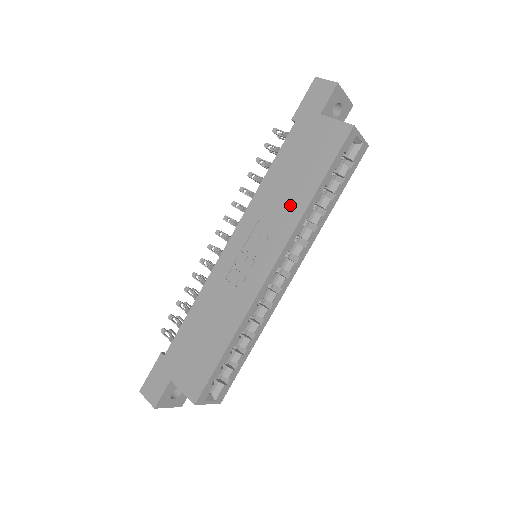
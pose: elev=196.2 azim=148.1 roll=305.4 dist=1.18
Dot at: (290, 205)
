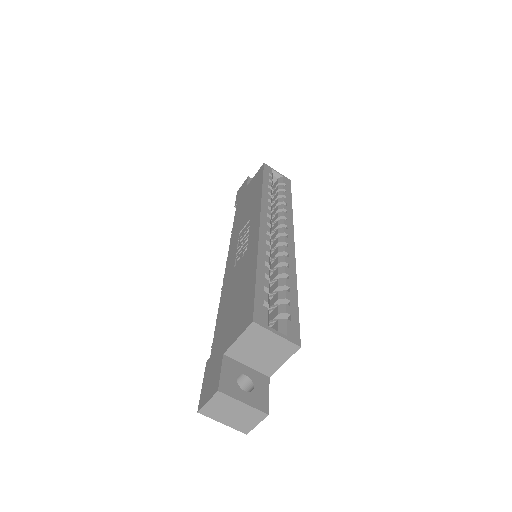
Dot at: (252, 205)
